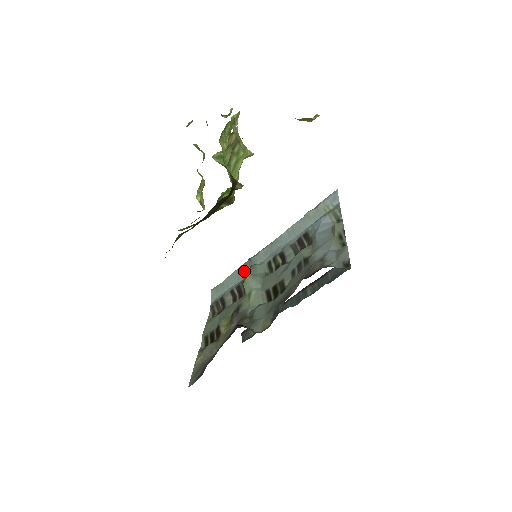
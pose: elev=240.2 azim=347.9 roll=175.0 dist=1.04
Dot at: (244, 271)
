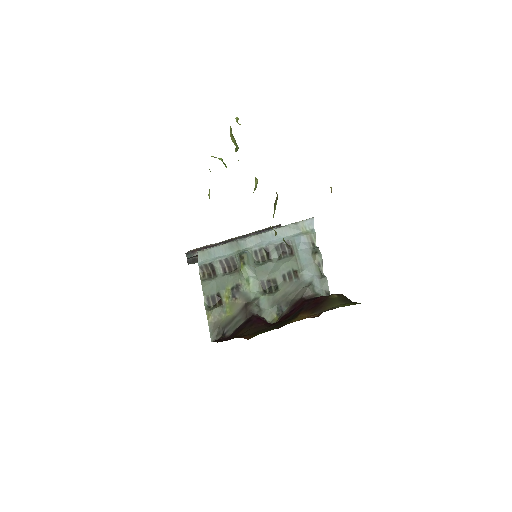
Dot at: (231, 248)
